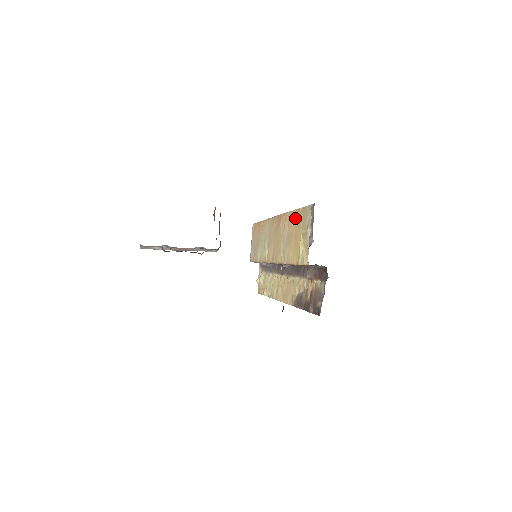
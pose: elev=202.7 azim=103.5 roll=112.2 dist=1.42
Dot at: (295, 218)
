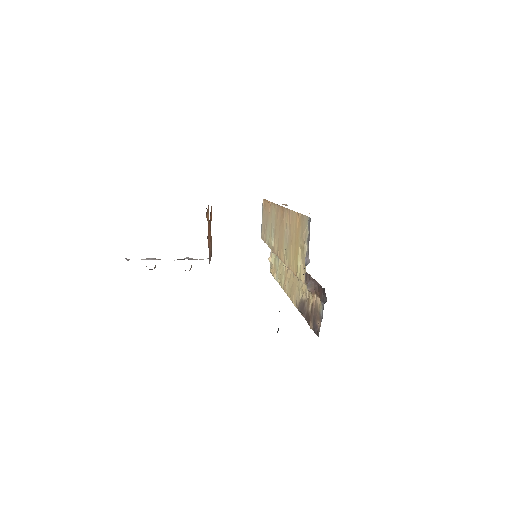
Dot at: (295, 222)
